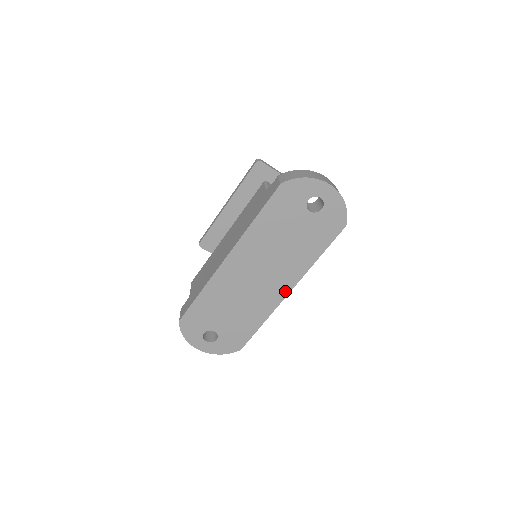
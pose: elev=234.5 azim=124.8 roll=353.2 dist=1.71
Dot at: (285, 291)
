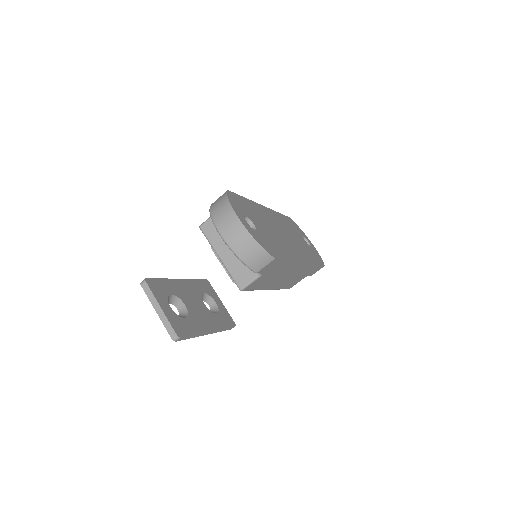
Dot at: (301, 259)
